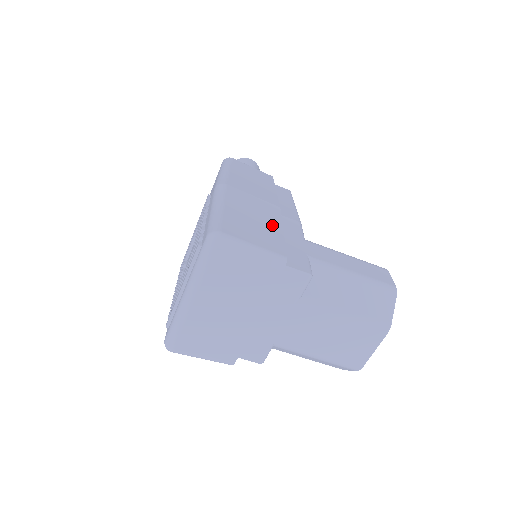
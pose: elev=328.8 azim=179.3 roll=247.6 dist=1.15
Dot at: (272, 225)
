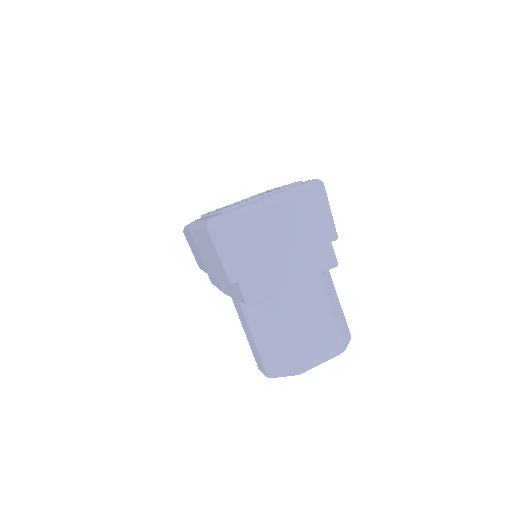
Dot at: occluded
